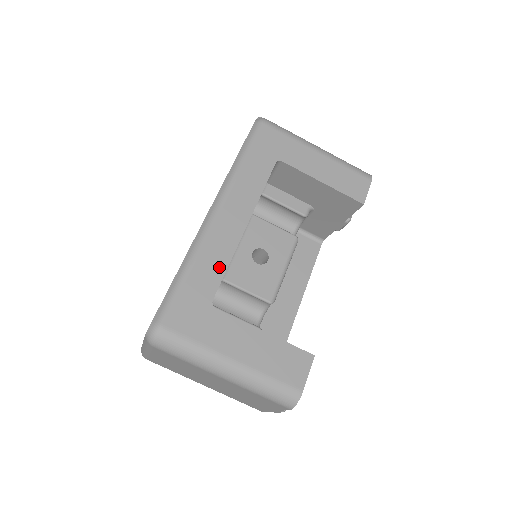
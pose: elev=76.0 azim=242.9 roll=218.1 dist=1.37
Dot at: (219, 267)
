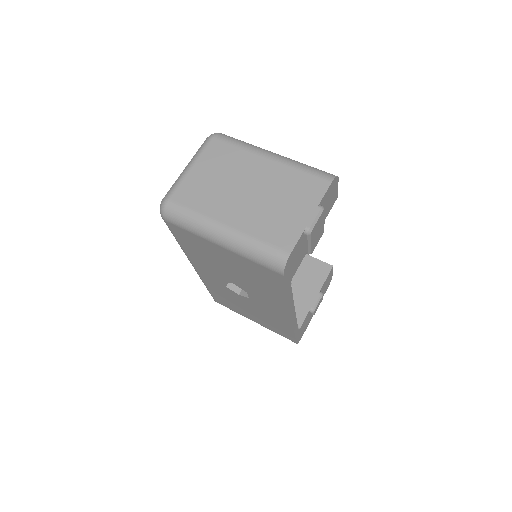
Dot at: occluded
